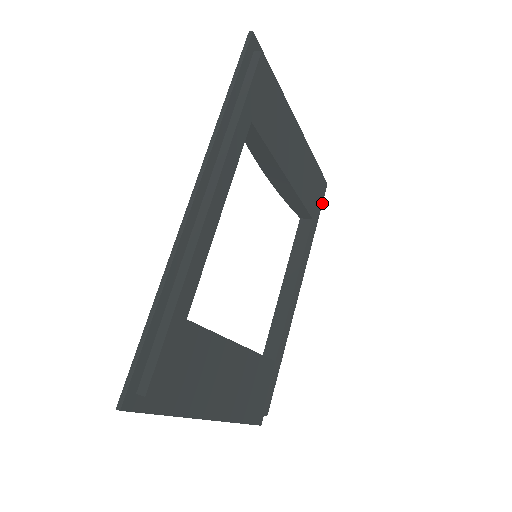
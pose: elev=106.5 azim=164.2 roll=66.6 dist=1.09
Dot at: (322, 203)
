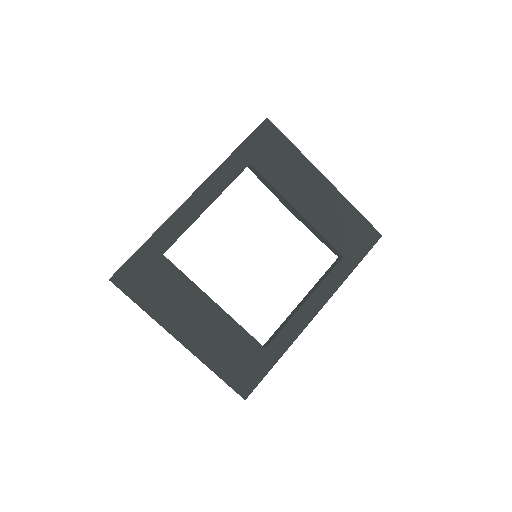
Dot at: (364, 249)
